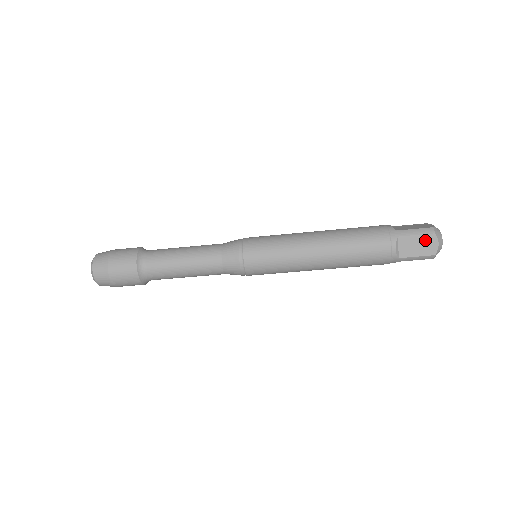
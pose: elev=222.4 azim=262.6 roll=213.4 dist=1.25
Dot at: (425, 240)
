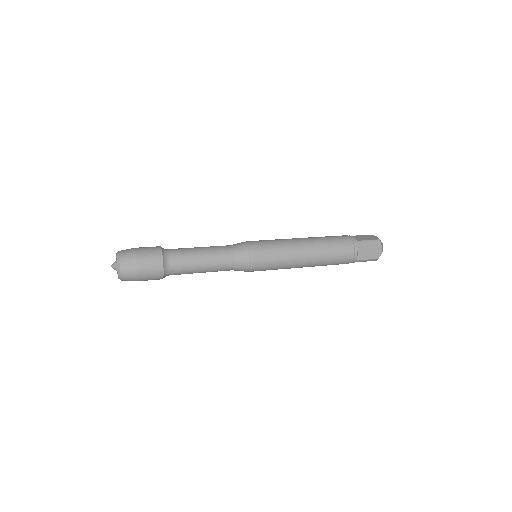
Dot at: occluded
